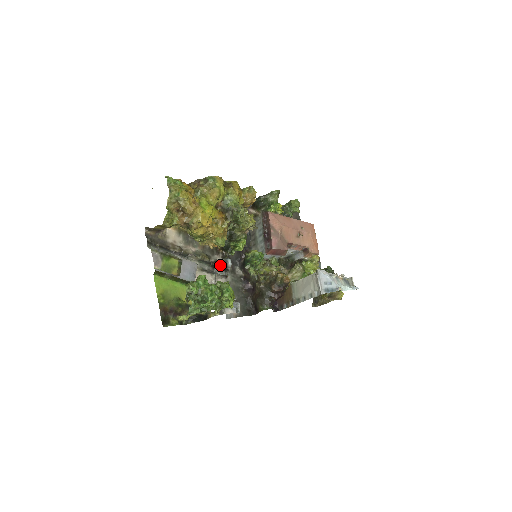
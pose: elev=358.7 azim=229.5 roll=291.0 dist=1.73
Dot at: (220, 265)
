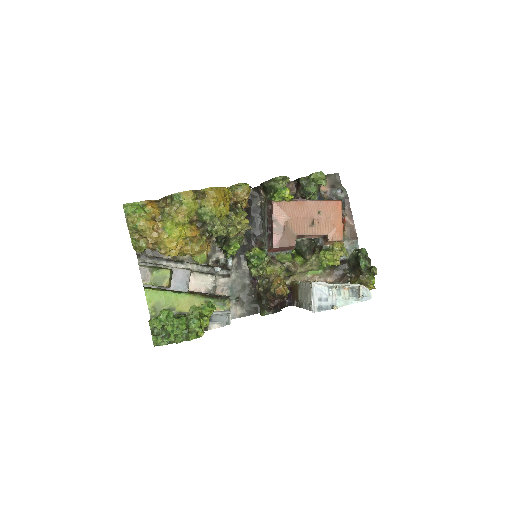
Dot at: (219, 266)
